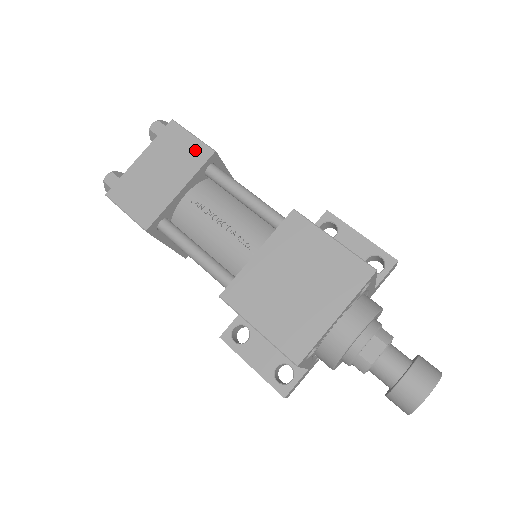
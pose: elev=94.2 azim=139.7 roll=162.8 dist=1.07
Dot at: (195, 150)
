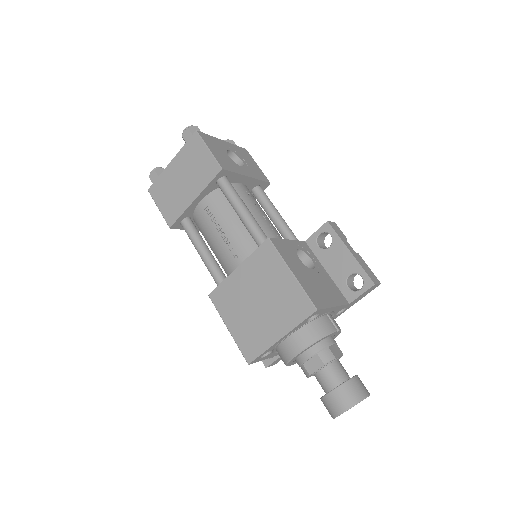
Dot at: (208, 165)
